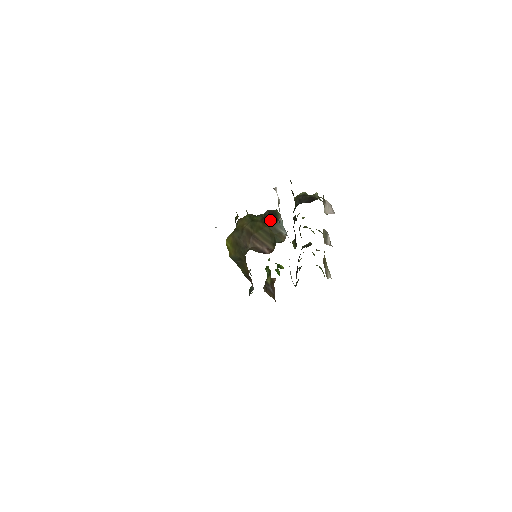
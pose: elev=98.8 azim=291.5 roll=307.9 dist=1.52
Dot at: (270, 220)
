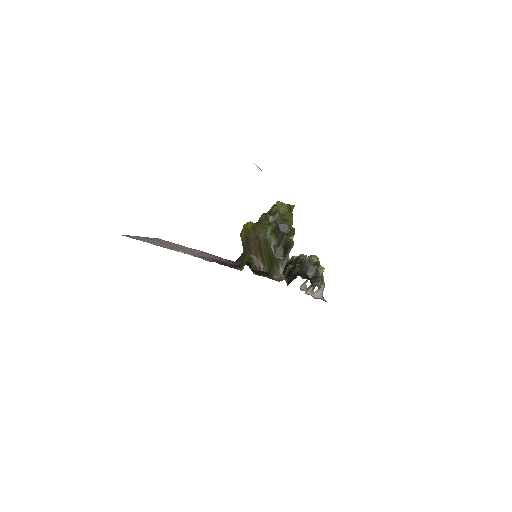
Dot at: (279, 253)
